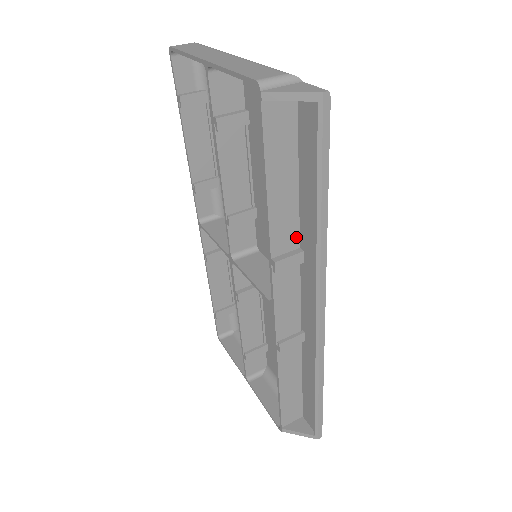
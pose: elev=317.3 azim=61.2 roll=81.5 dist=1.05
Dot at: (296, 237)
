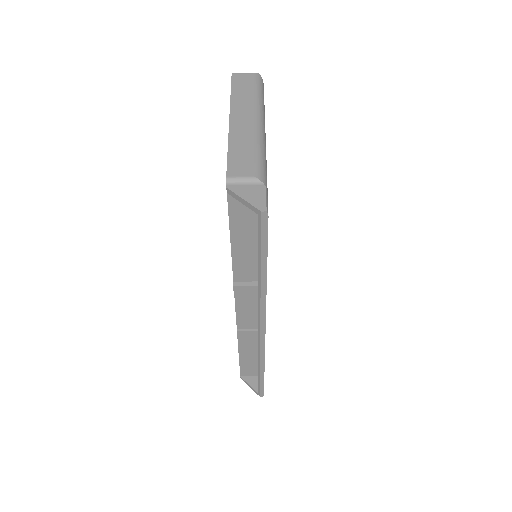
Dot at: (257, 274)
